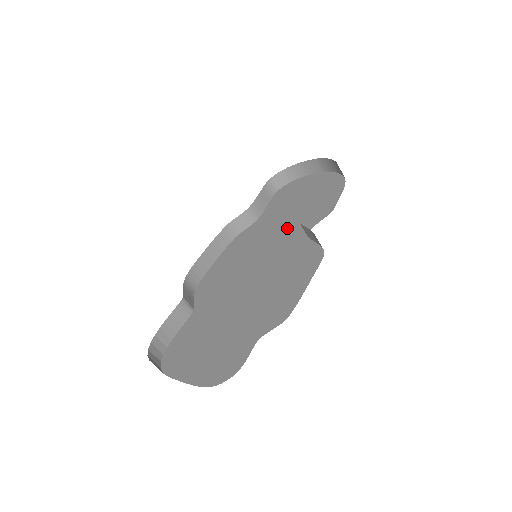
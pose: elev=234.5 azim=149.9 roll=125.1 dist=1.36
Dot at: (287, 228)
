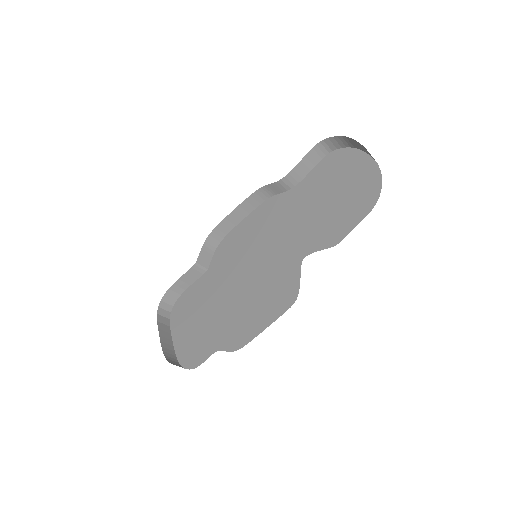
Dot at: (299, 231)
